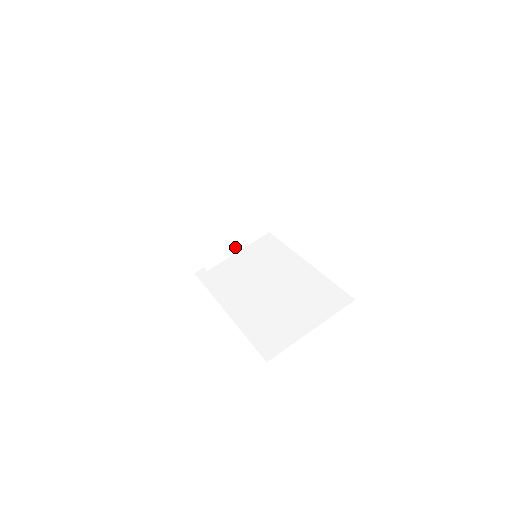
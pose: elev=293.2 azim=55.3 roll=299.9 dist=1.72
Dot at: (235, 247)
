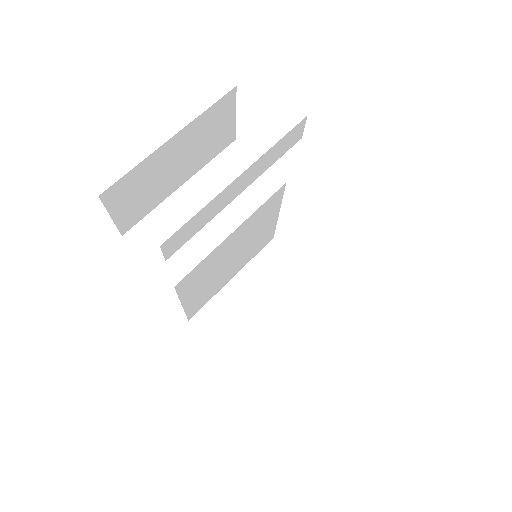
Dot at: (207, 243)
